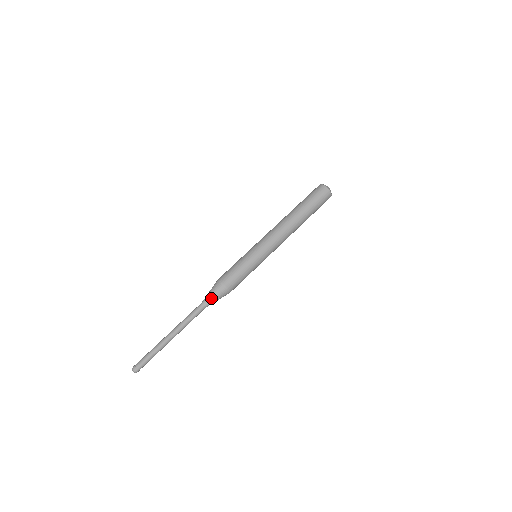
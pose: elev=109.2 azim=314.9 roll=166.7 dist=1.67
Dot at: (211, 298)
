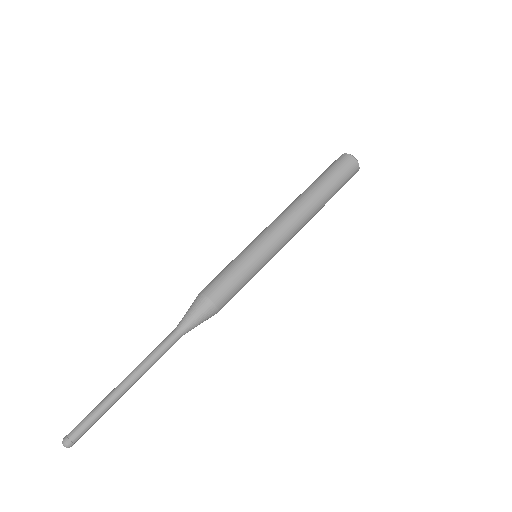
Dot at: (188, 319)
